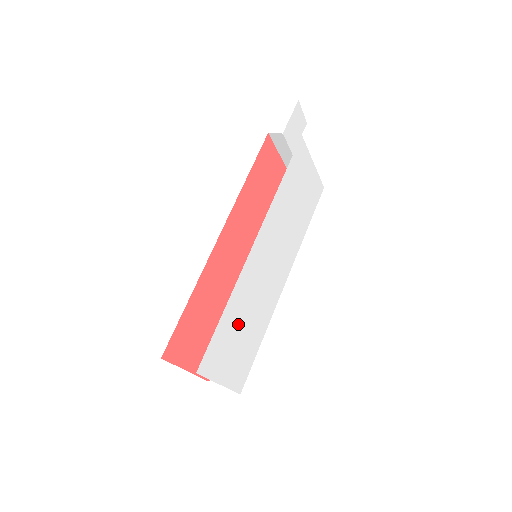
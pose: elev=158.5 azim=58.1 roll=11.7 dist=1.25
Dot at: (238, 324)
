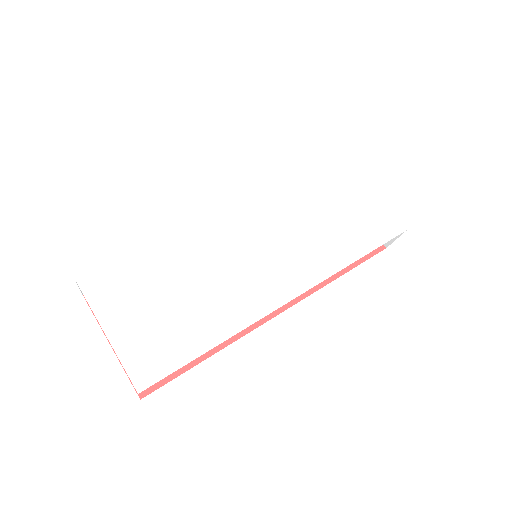
Dot at: (169, 279)
